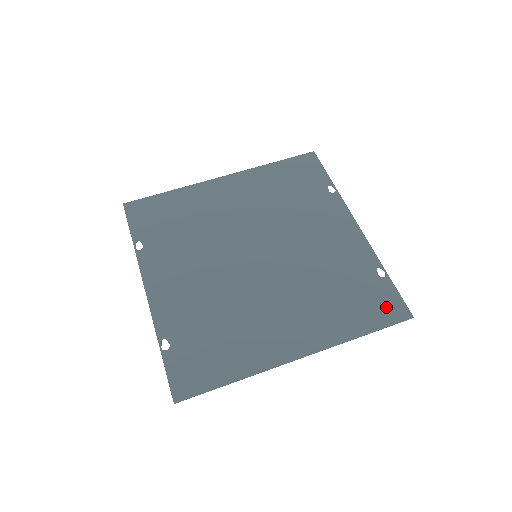
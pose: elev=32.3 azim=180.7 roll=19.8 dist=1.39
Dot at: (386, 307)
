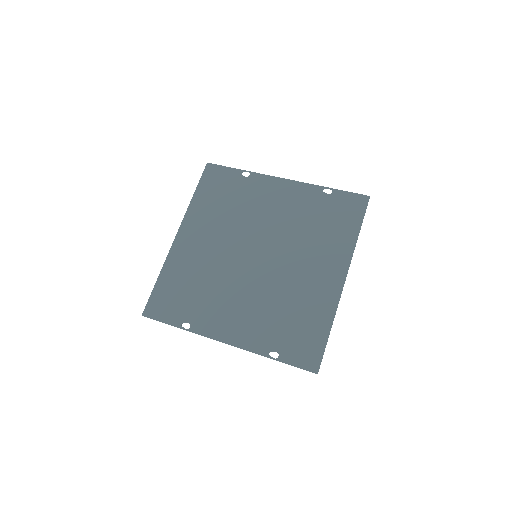
Dot at: (352, 206)
